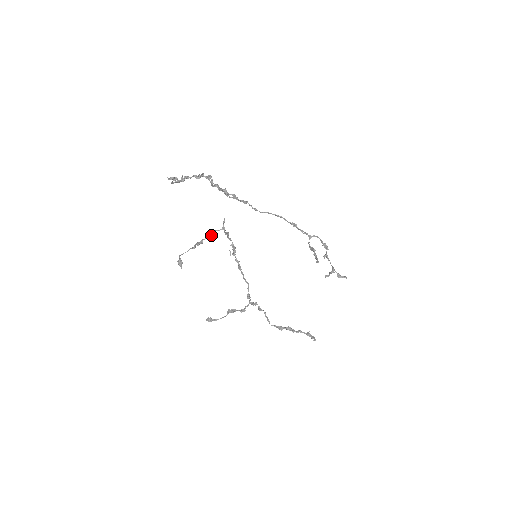
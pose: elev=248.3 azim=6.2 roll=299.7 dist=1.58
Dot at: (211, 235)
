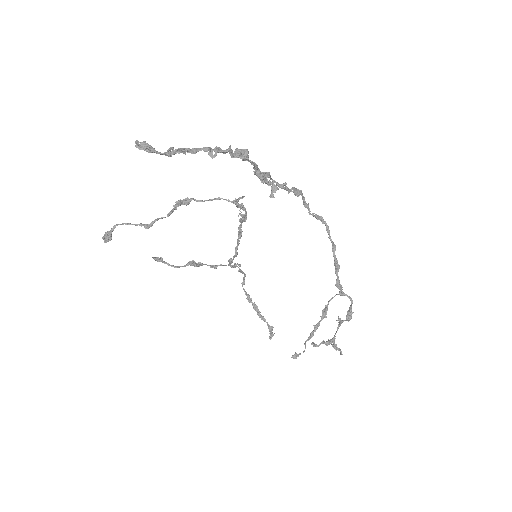
Dot at: (210, 200)
